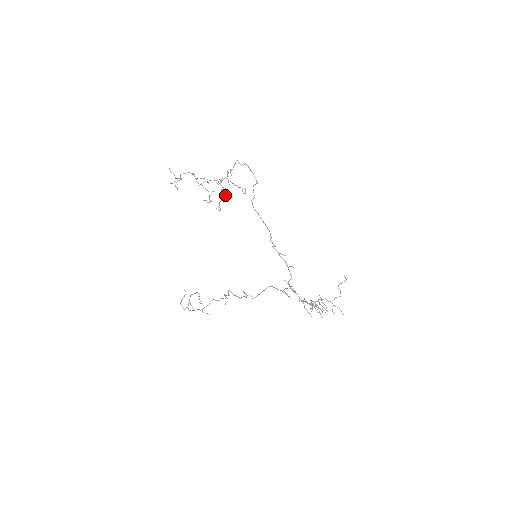
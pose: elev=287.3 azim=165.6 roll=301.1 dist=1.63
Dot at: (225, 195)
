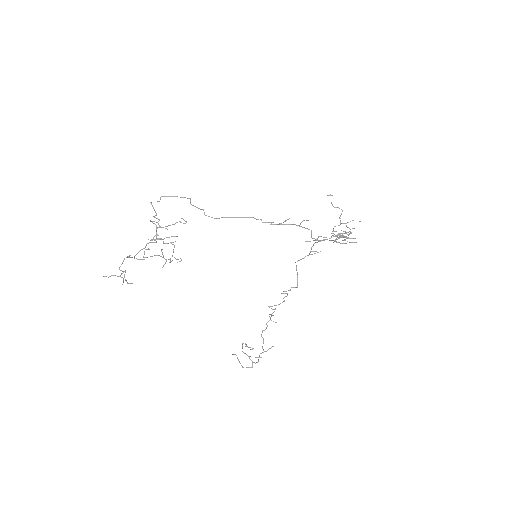
Dot at: occluded
